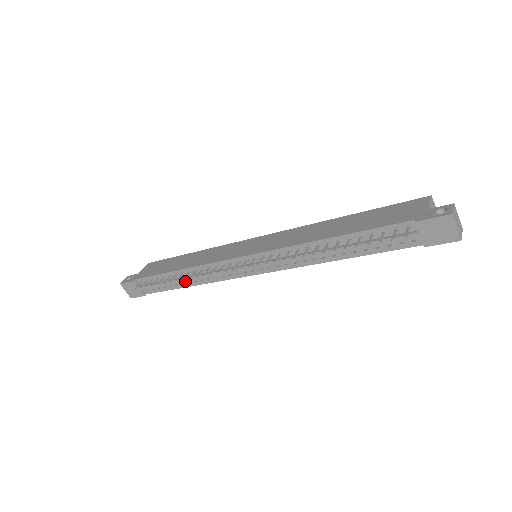
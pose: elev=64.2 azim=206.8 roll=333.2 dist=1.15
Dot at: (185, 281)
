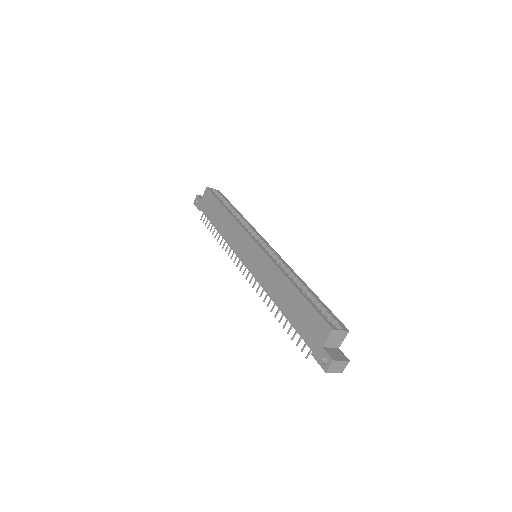
Dot at: occluded
